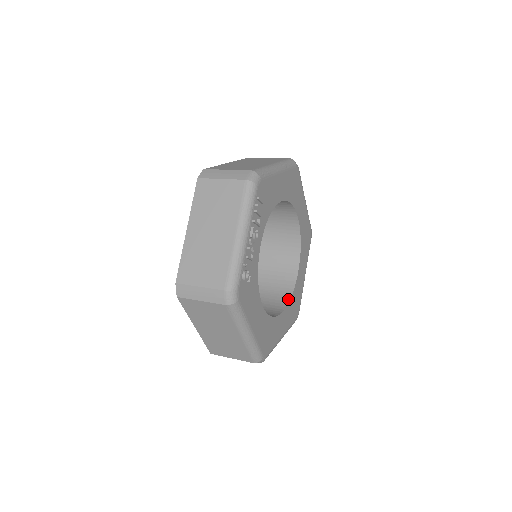
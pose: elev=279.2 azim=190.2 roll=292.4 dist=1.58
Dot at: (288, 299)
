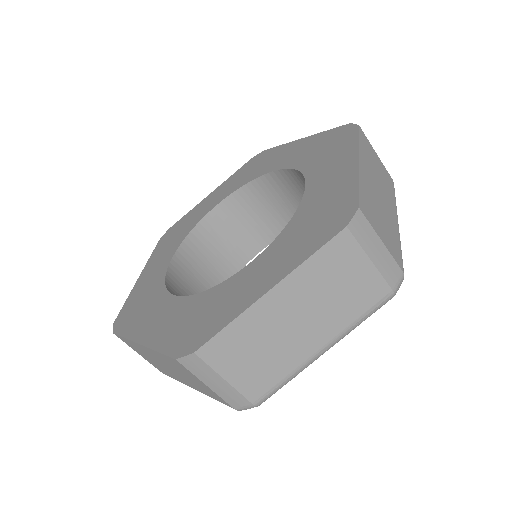
Dot at: occluded
